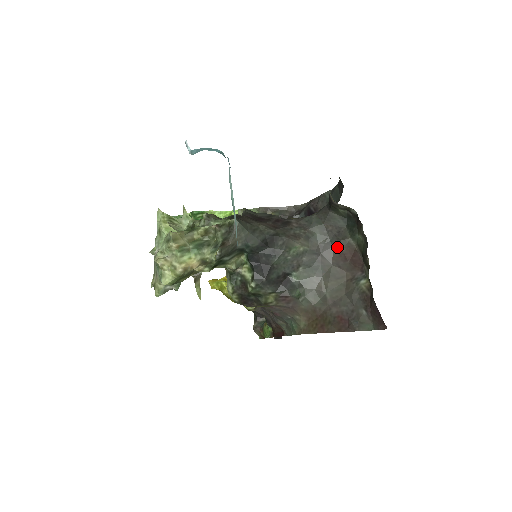
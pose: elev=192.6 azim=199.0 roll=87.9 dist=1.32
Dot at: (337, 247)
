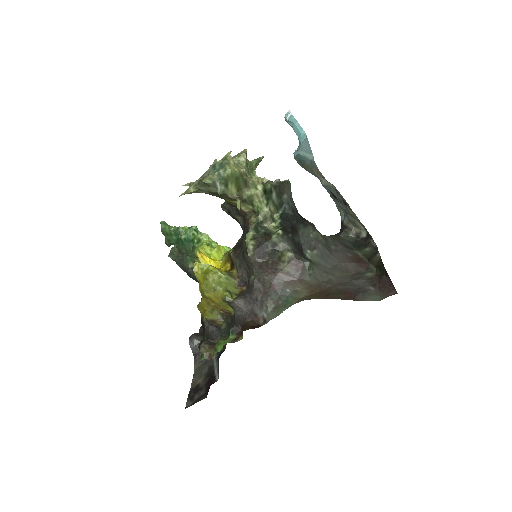
Dot at: (345, 253)
